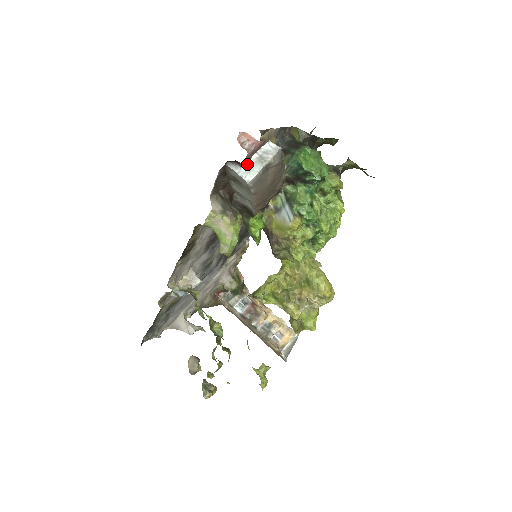
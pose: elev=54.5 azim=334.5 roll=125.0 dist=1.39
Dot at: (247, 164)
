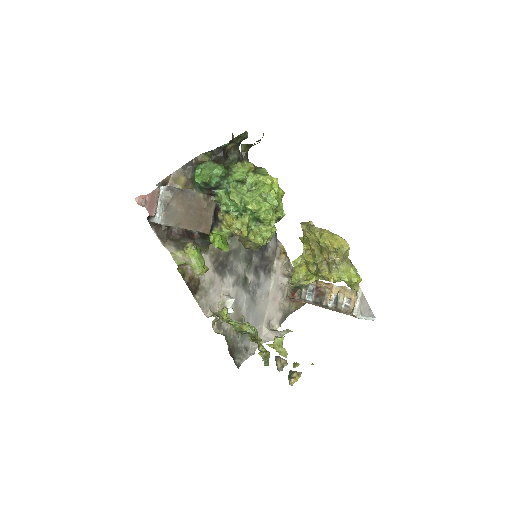
Dot at: (157, 212)
